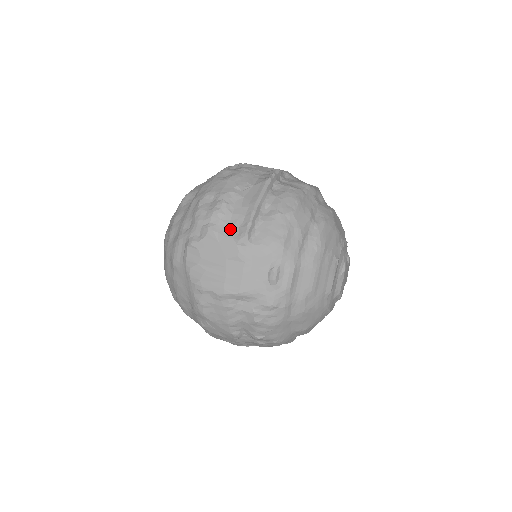
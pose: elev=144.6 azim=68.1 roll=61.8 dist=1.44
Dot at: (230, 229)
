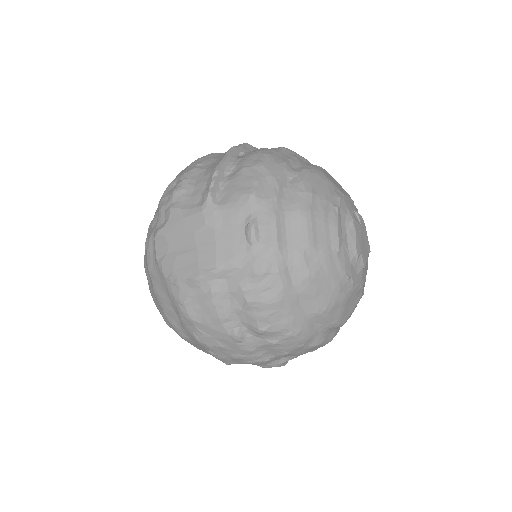
Dot at: (193, 200)
